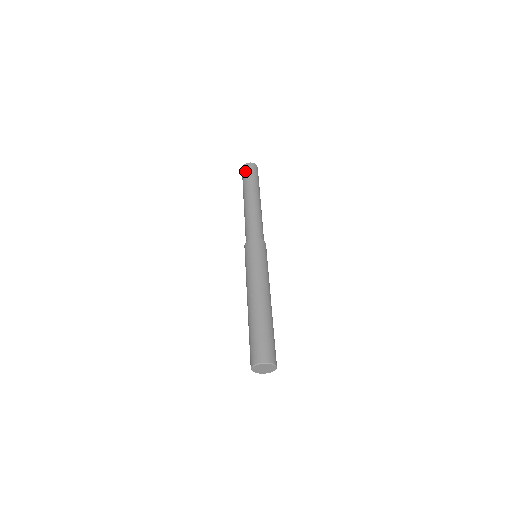
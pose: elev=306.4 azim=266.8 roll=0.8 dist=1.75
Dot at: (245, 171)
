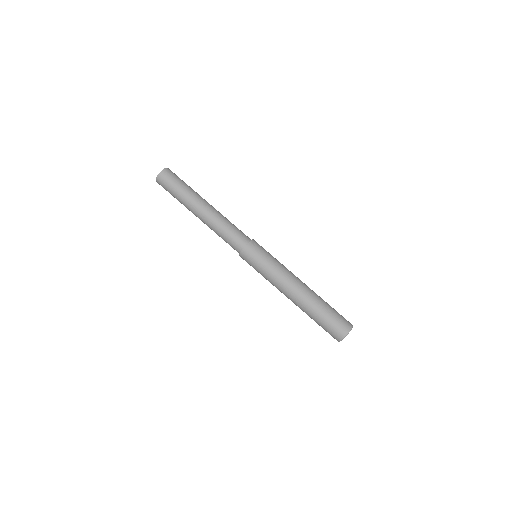
Dot at: (169, 179)
